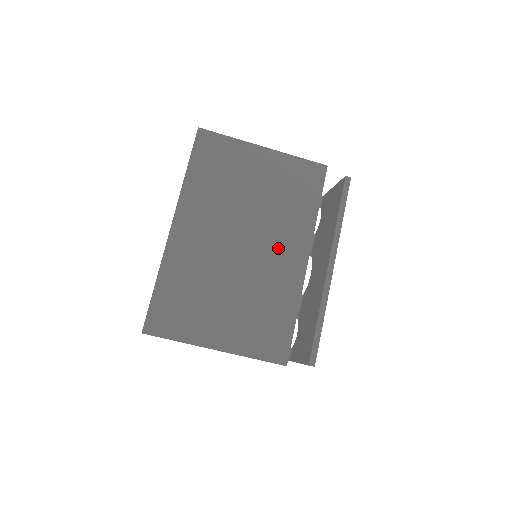
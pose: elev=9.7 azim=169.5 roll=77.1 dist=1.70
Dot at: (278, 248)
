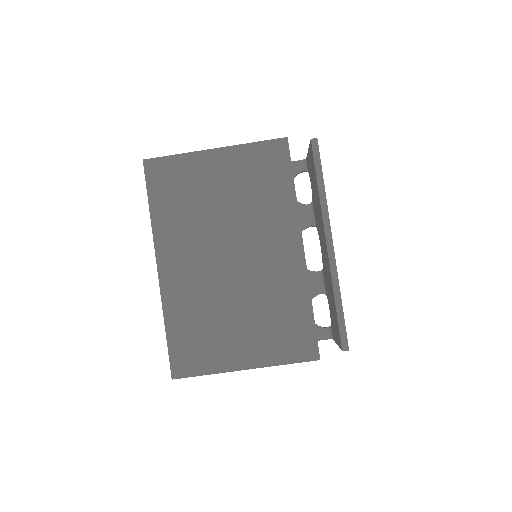
Dot at: (268, 247)
